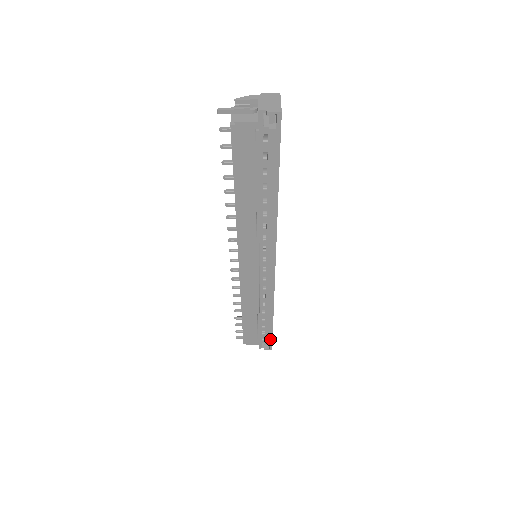
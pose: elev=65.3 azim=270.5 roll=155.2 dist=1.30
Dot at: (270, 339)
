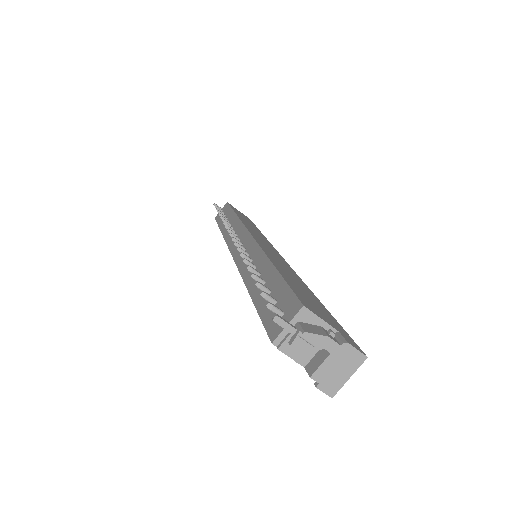
Dot at: occluded
